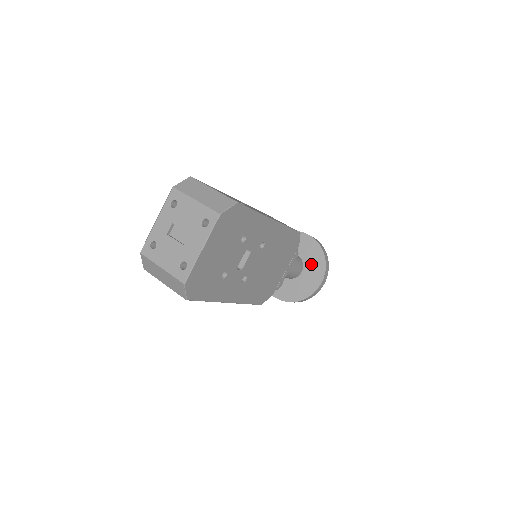
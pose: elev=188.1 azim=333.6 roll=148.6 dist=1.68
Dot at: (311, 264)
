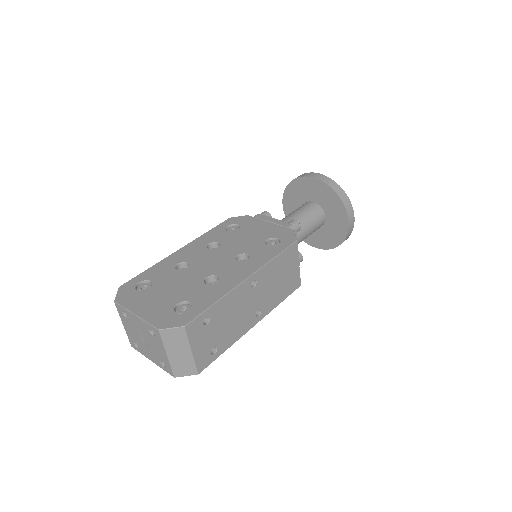
Dot at: (325, 234)
